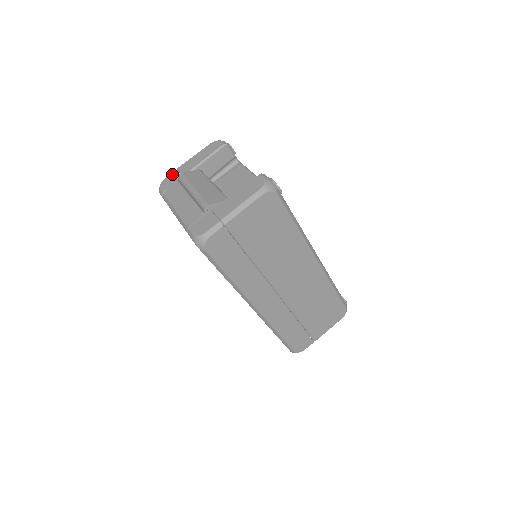
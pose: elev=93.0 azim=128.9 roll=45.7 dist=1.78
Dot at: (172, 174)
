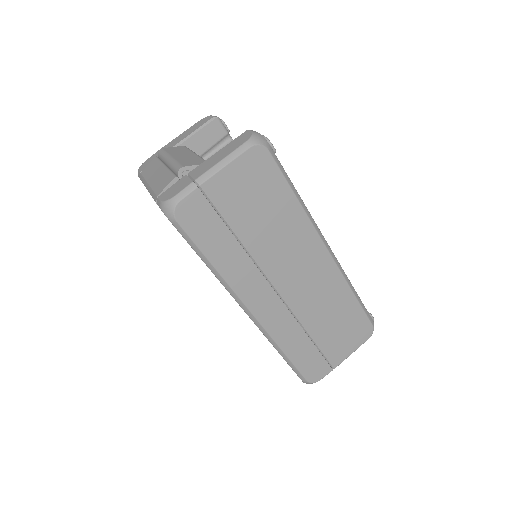
Dot at: (154, 154)
